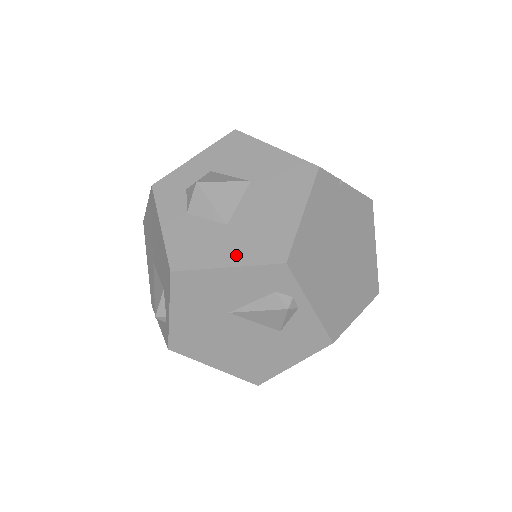
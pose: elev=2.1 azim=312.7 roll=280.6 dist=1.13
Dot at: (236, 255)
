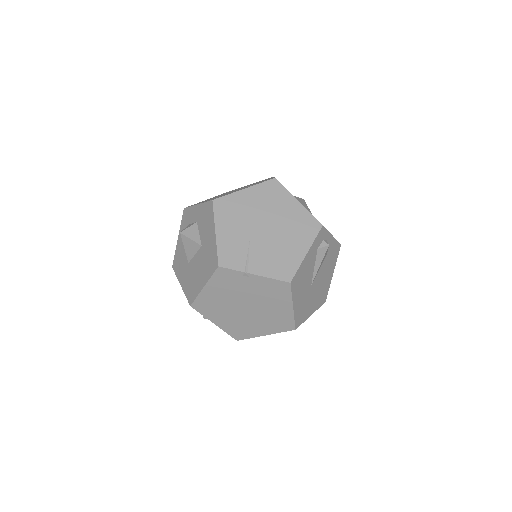
Dot at: (184, 283)
